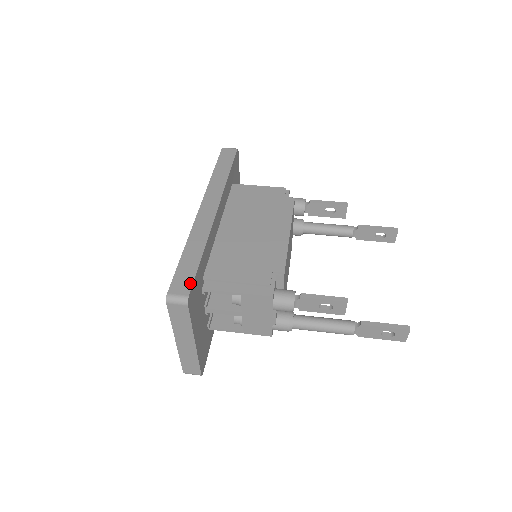
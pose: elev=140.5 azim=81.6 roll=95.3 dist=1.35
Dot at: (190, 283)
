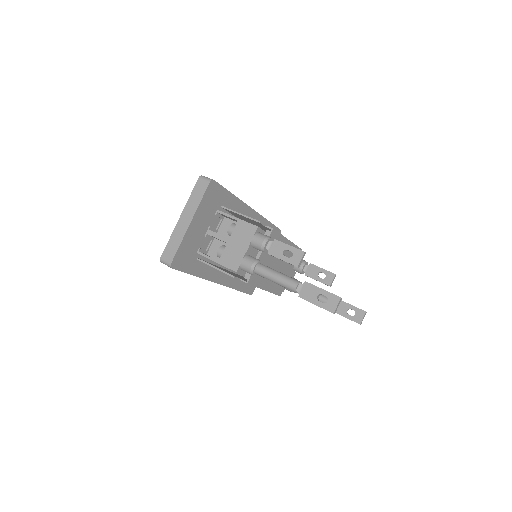
Dot at: (218, 183)
